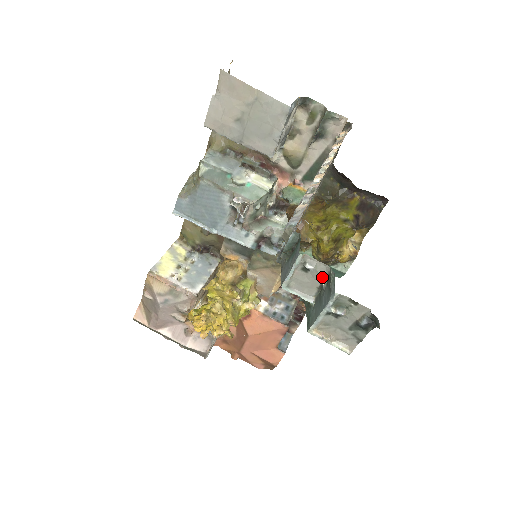
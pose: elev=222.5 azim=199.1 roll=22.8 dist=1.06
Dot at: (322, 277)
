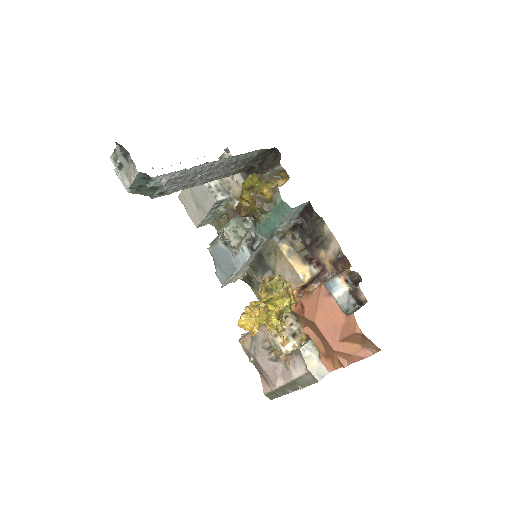
Dot at: occluded
